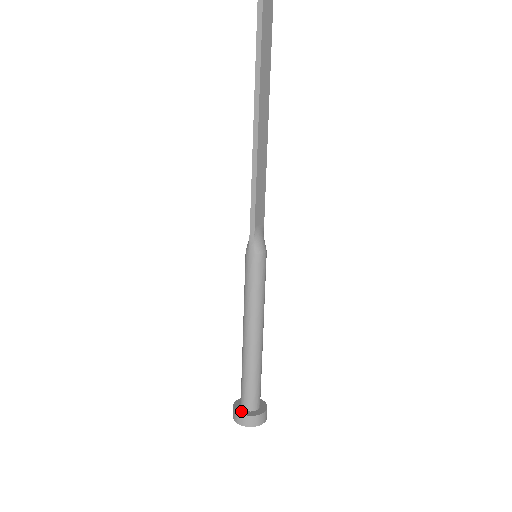
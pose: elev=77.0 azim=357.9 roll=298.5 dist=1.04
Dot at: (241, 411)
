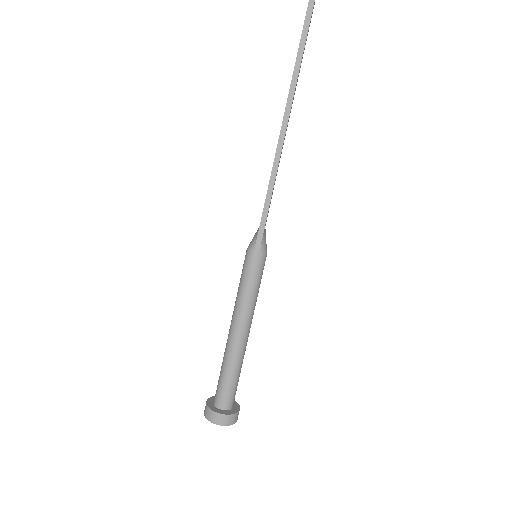
Dot at: (218, 411)
